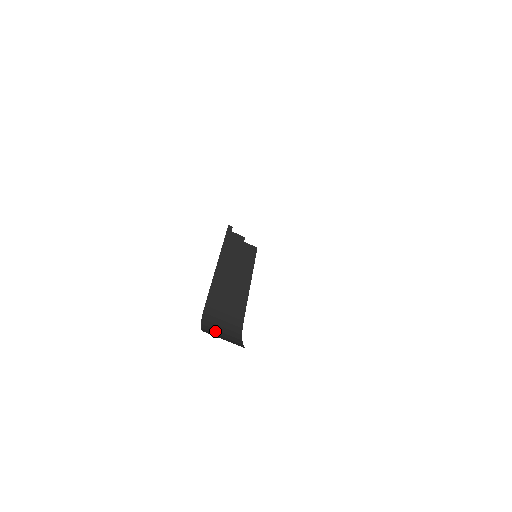
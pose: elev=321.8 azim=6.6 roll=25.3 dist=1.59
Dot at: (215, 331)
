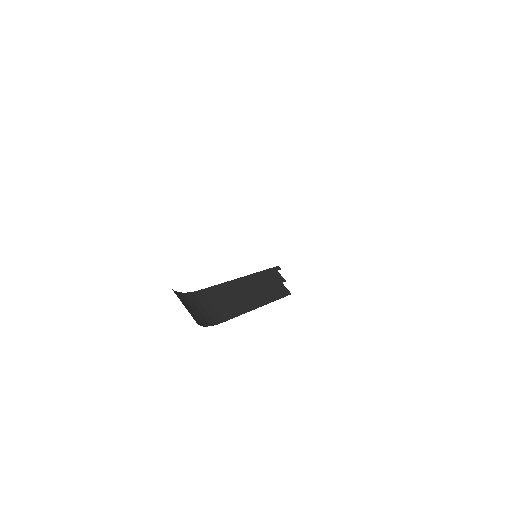
Dot at: (186, 303)
